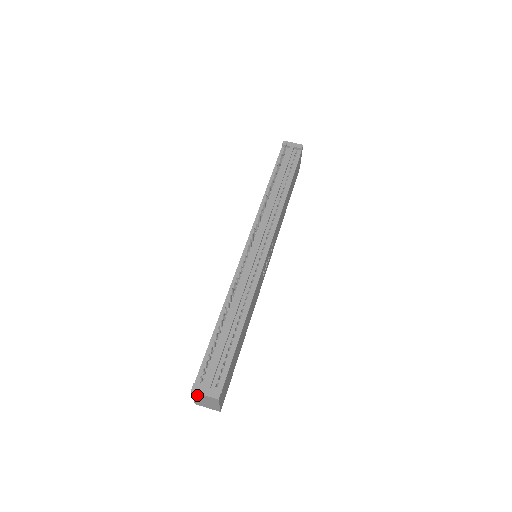
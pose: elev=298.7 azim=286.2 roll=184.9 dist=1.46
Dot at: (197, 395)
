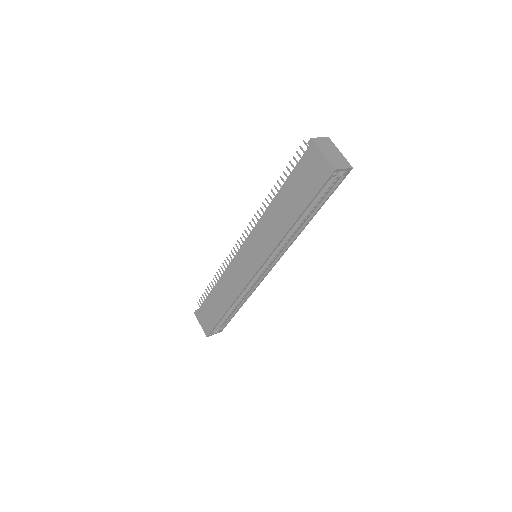
Dot at: (319, 143)
